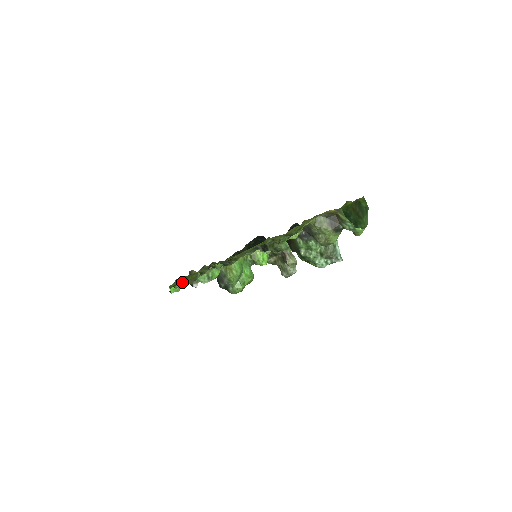
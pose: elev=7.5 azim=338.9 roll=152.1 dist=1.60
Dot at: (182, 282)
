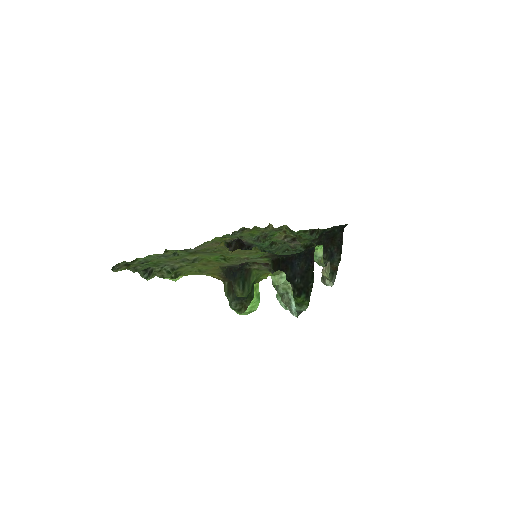
Dot at: (217, 237)
